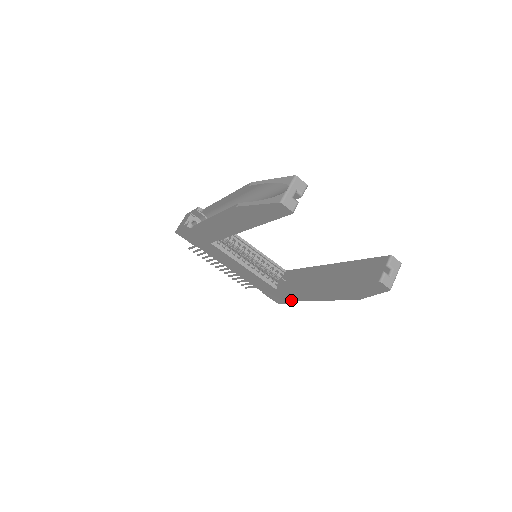
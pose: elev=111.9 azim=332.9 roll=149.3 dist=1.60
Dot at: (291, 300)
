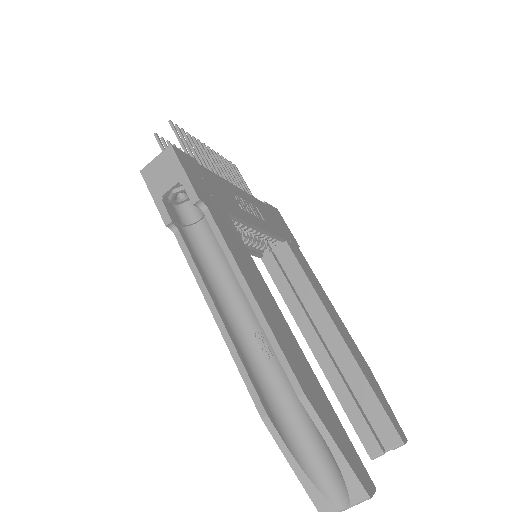
Dot at: occluded
